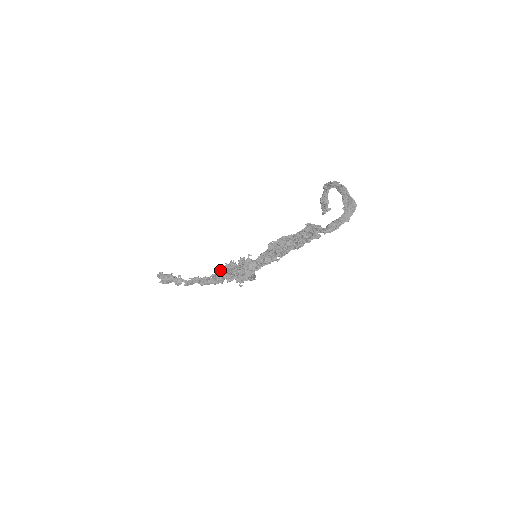
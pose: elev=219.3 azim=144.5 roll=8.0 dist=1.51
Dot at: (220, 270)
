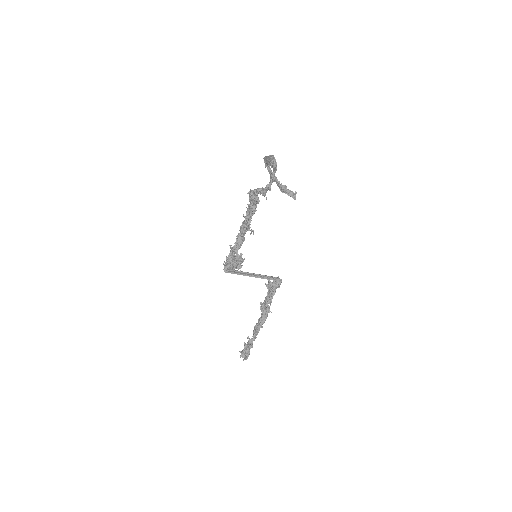
Dot at: occluded
